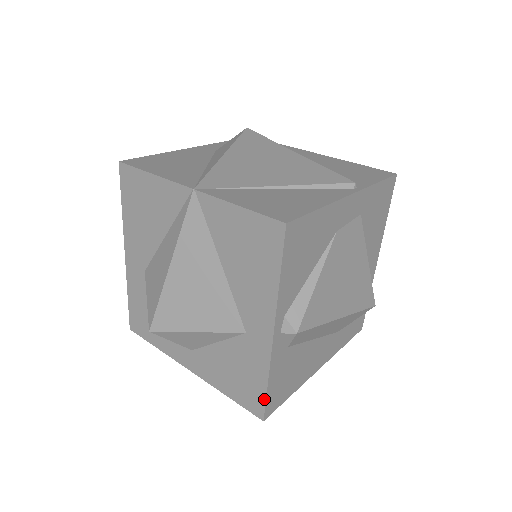
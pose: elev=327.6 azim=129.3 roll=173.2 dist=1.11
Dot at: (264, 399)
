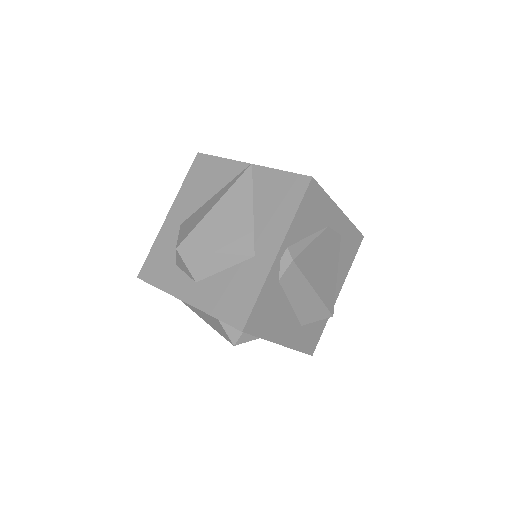
Dot at: (251, 310)
